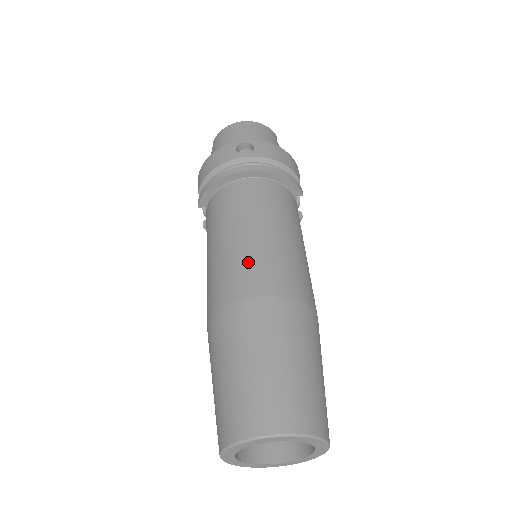
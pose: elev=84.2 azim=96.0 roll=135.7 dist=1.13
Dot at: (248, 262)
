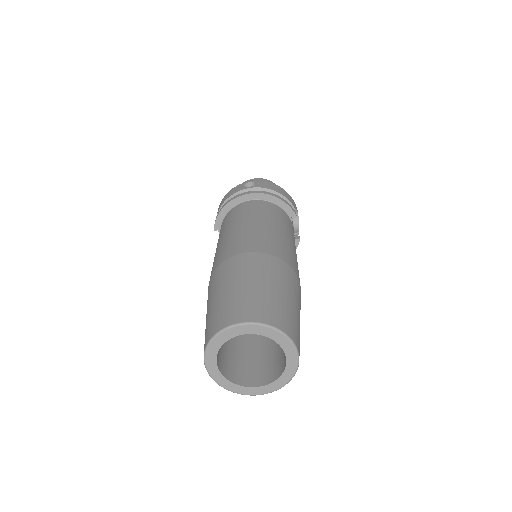
Dot at: (241, 238)
